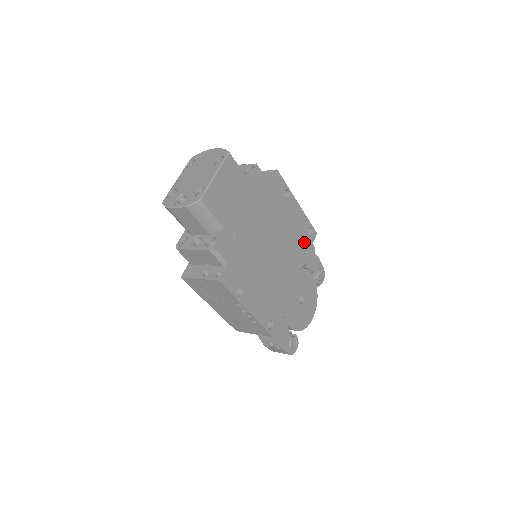
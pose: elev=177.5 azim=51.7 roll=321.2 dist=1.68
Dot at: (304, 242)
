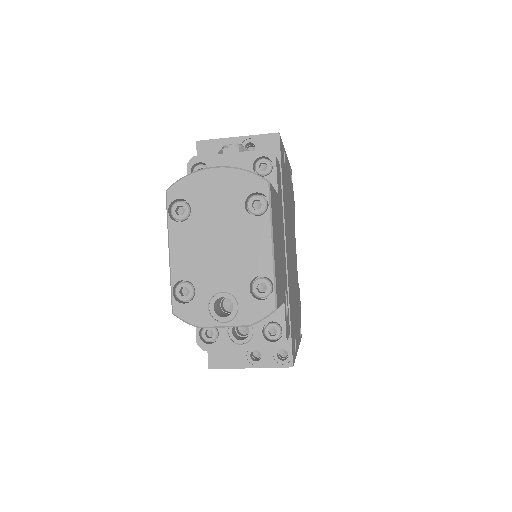
Dot at: (292, 197)
